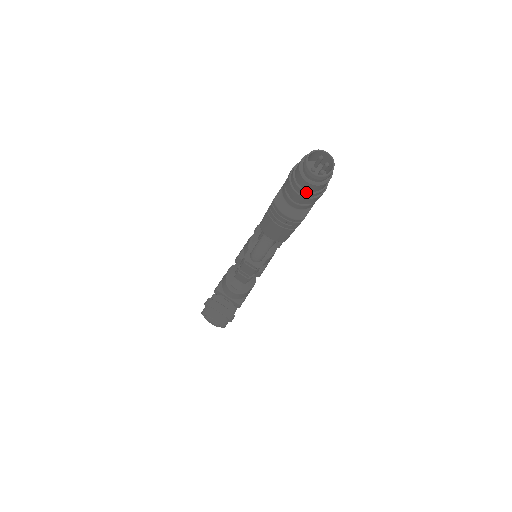
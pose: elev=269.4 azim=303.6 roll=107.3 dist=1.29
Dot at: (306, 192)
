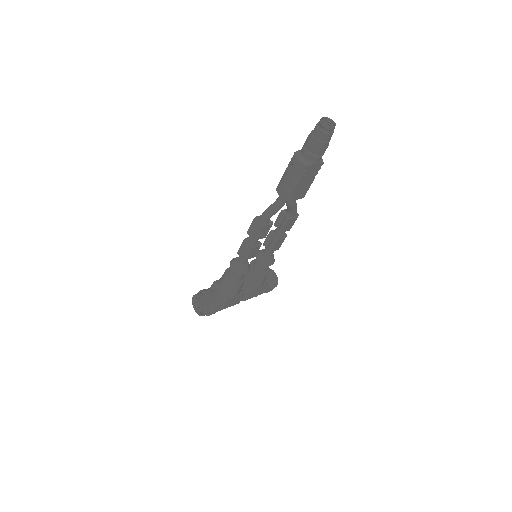
Dot at: (316, 138)
